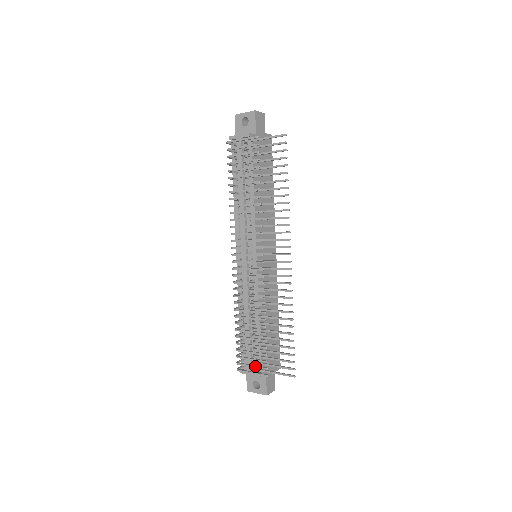
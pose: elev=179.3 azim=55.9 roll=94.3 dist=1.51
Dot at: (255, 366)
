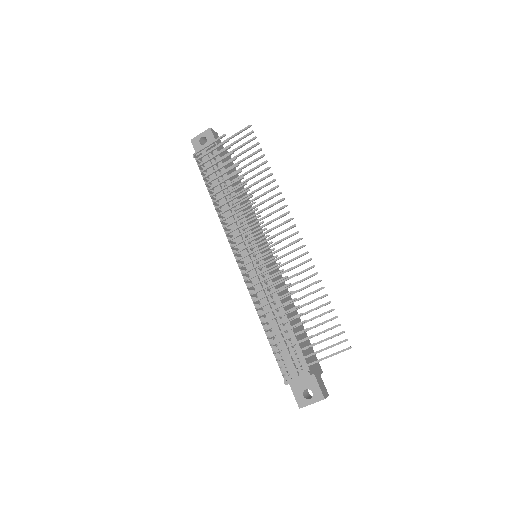
Dot at: (303, 357)
